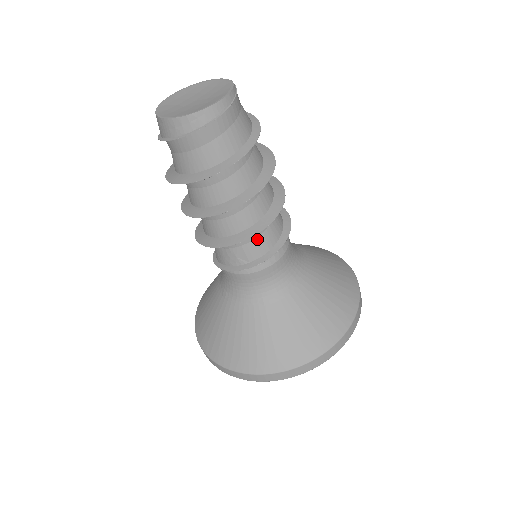
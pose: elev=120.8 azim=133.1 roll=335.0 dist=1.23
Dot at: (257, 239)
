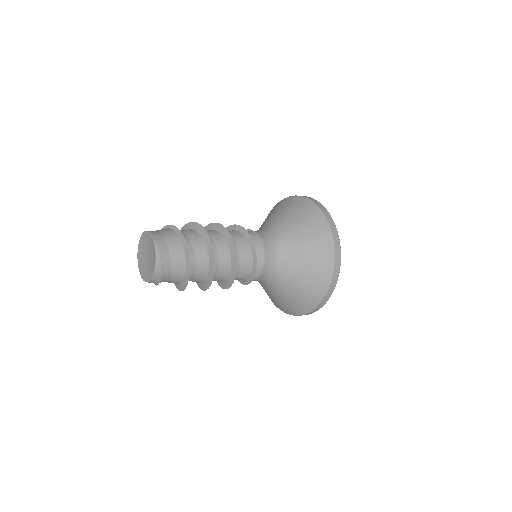
Dot at: (240, 273)
